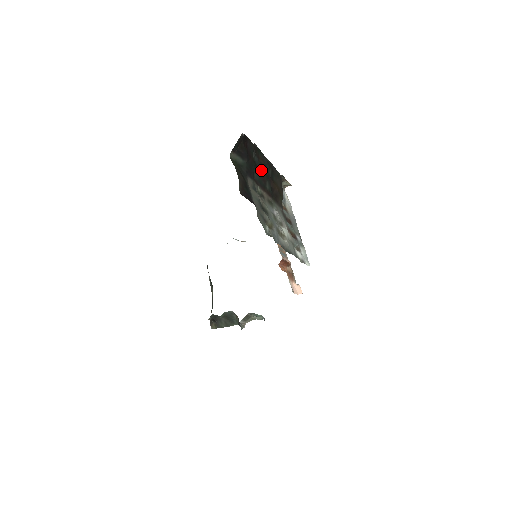
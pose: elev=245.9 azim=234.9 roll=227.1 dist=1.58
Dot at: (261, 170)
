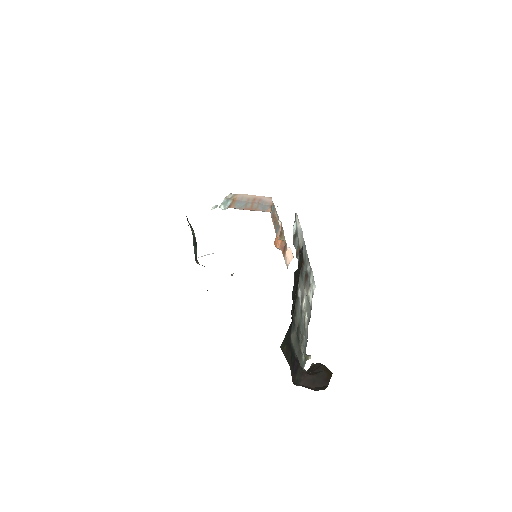
Dot at: (295, 291)
